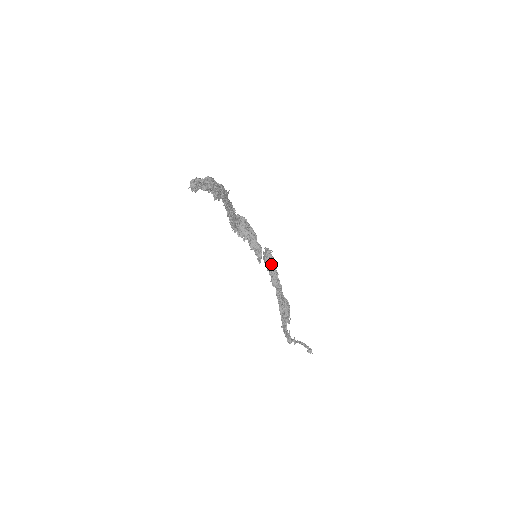
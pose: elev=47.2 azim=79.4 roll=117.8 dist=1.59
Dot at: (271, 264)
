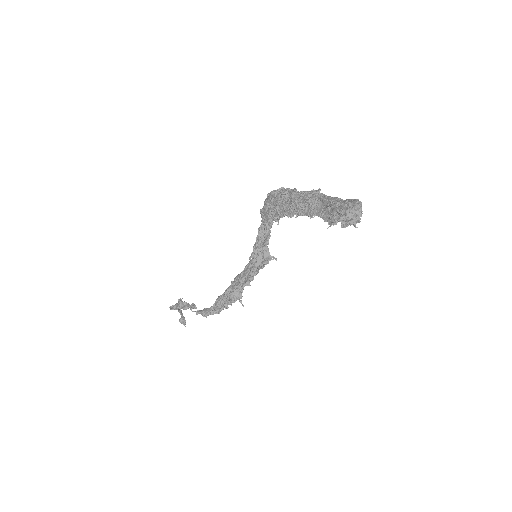
Dot at: (259, 268)
